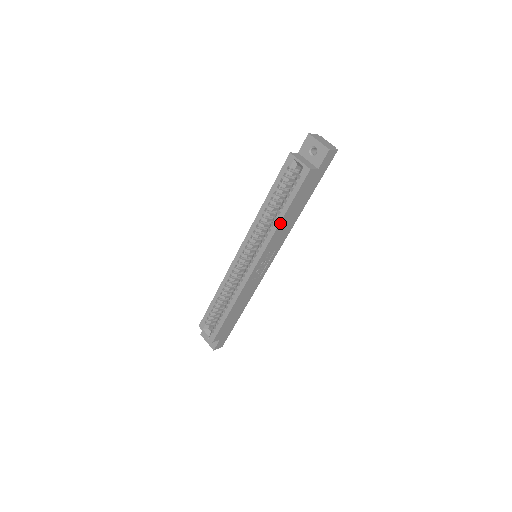
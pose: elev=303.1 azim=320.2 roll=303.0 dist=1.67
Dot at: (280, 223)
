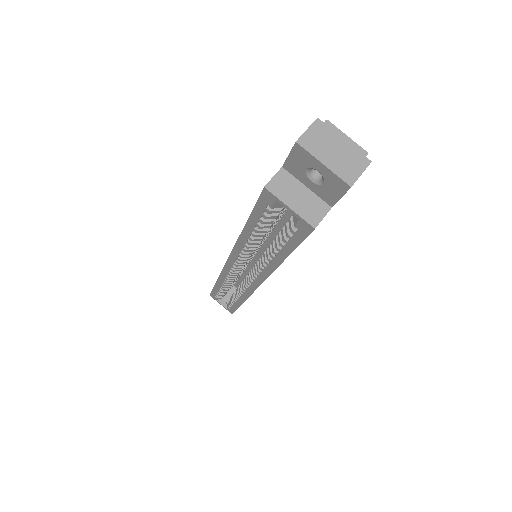
Dot at: (279, 264)
